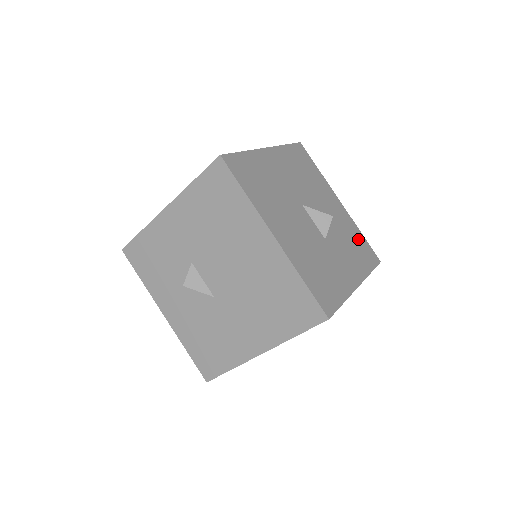
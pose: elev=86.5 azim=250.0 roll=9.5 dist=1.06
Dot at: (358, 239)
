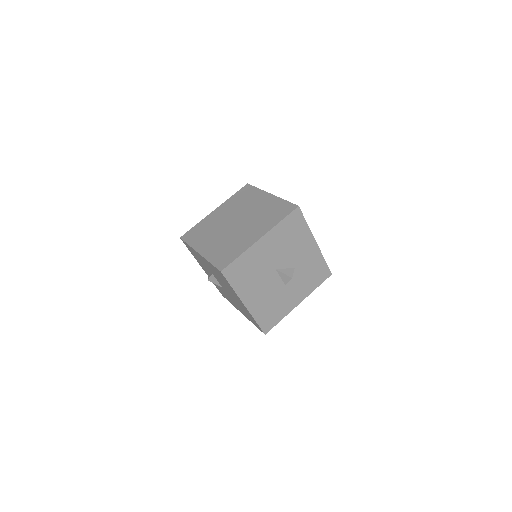
Dot at: (318, 267)
